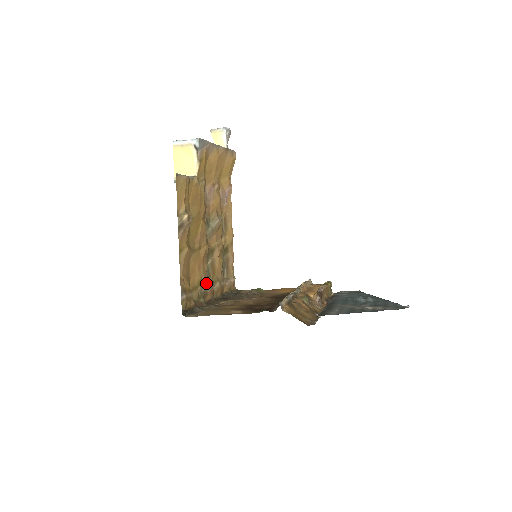
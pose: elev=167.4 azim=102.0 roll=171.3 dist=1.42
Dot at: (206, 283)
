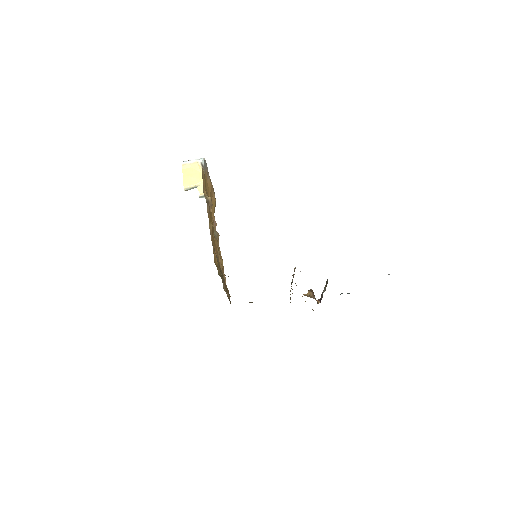
Dot at: occluded
